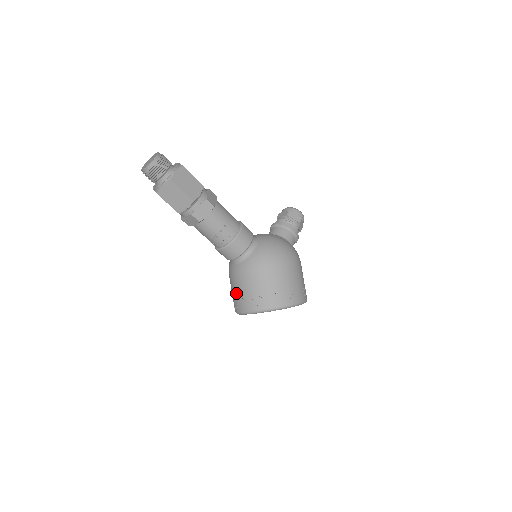
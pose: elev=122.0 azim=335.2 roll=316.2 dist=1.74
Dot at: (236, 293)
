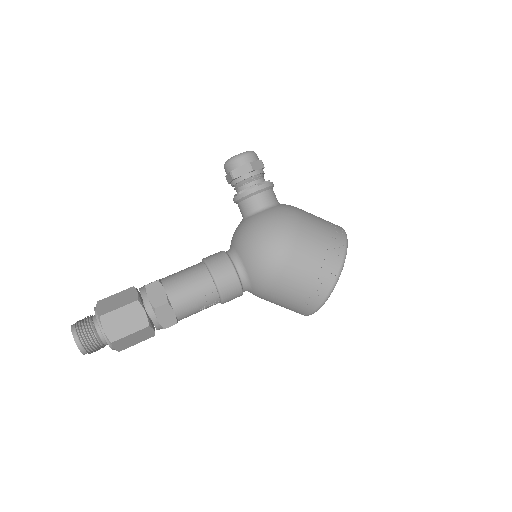
Dot at: occluded
